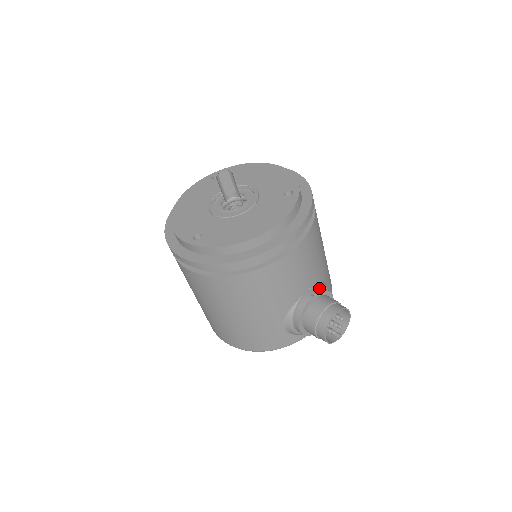
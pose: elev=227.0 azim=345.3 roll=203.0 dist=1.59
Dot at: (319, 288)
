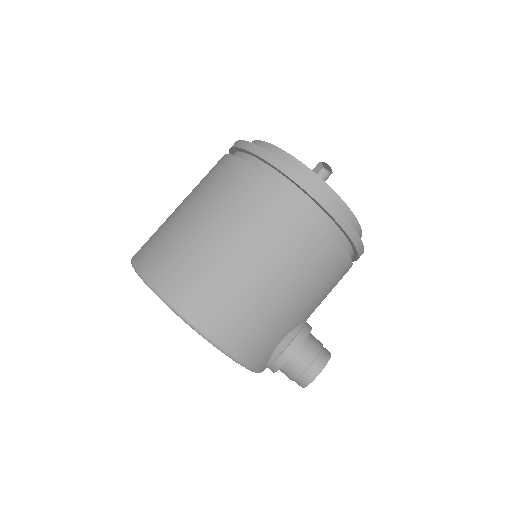
Dot at: occluded
